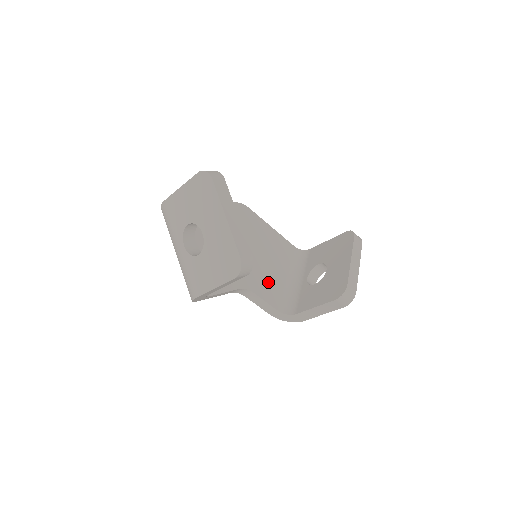
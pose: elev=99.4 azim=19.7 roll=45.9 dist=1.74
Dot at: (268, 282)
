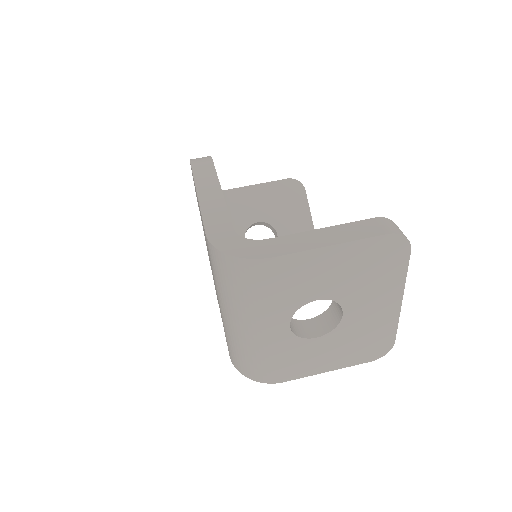
Dot at: occluded
